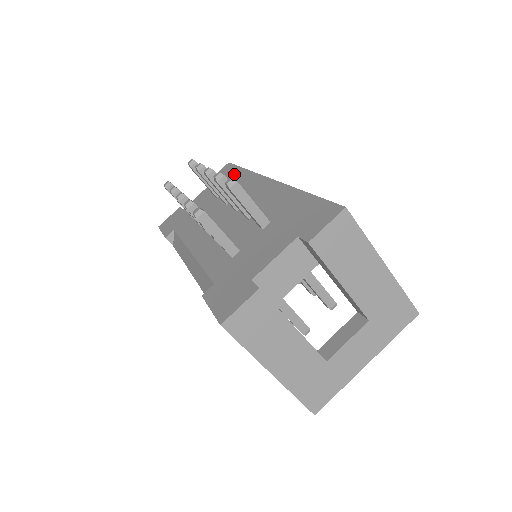
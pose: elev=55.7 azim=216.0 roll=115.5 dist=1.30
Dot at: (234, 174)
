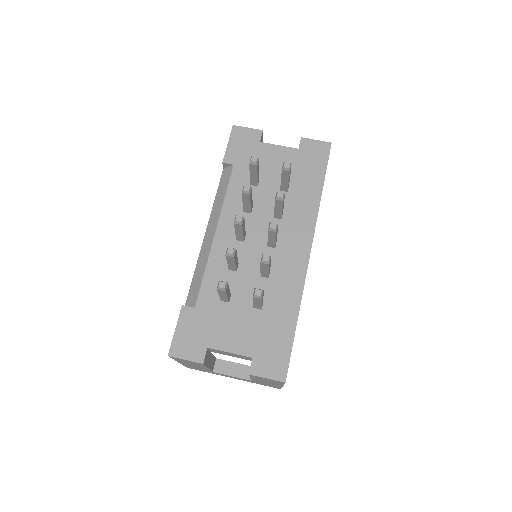
Dot at: (314, 179)
